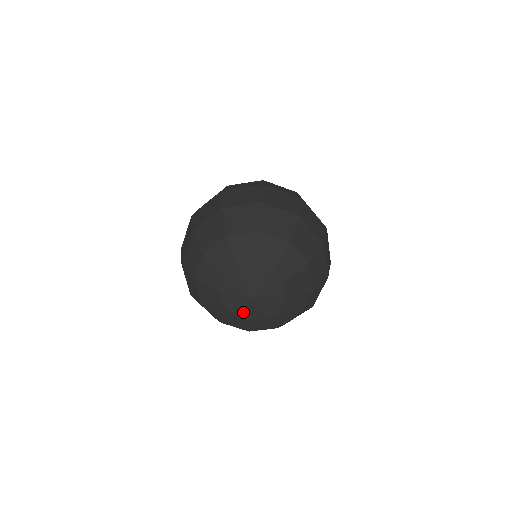
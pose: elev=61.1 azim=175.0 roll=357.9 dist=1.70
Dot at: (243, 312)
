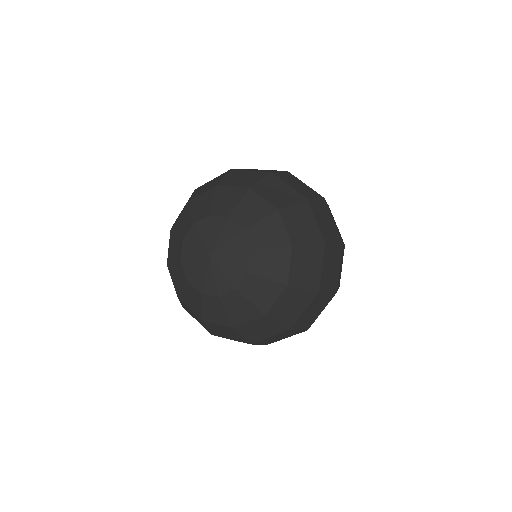
Dot at: (219, 283)
